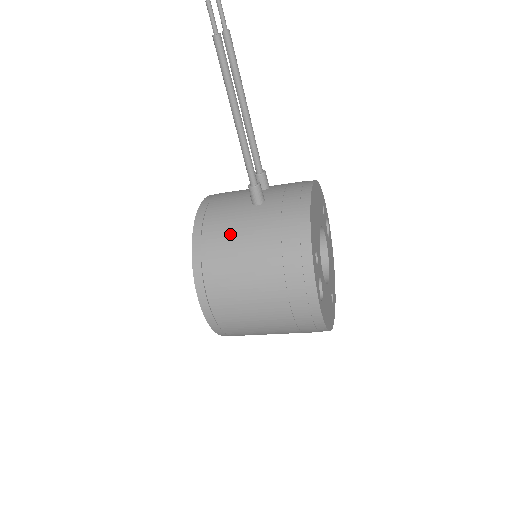
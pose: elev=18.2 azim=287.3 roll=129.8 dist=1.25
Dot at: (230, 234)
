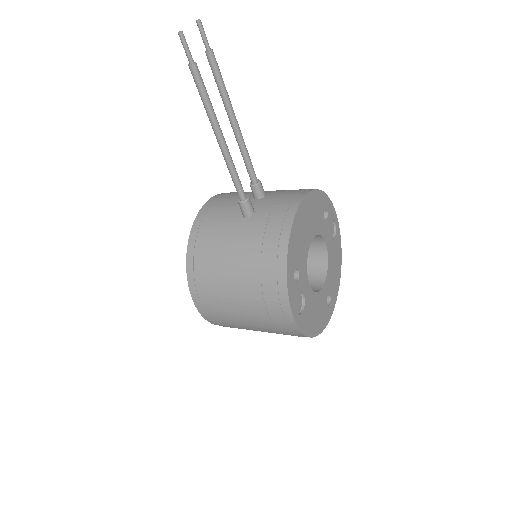
Dot at: (219, 245)
